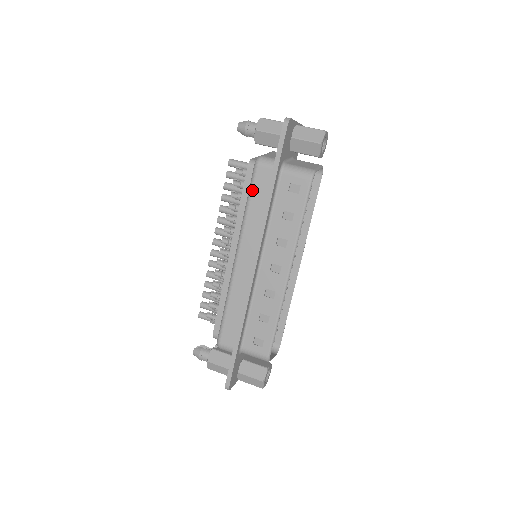
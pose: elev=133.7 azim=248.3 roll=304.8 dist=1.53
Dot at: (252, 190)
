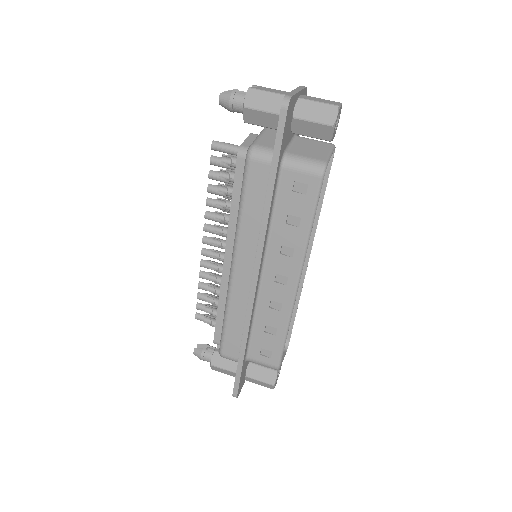
Dot at: (245, 191)
